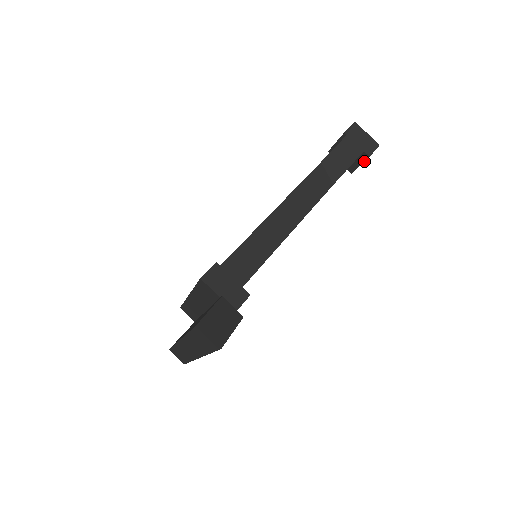
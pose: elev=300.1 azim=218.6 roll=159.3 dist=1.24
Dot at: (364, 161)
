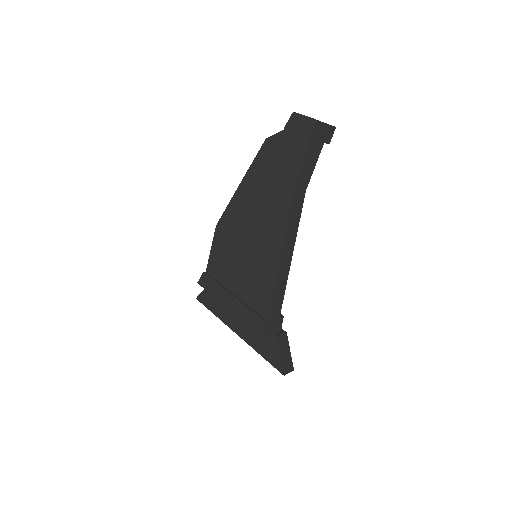
Dot at: occluded
